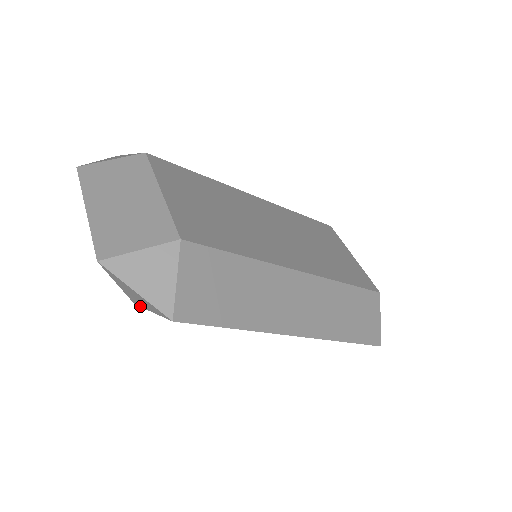
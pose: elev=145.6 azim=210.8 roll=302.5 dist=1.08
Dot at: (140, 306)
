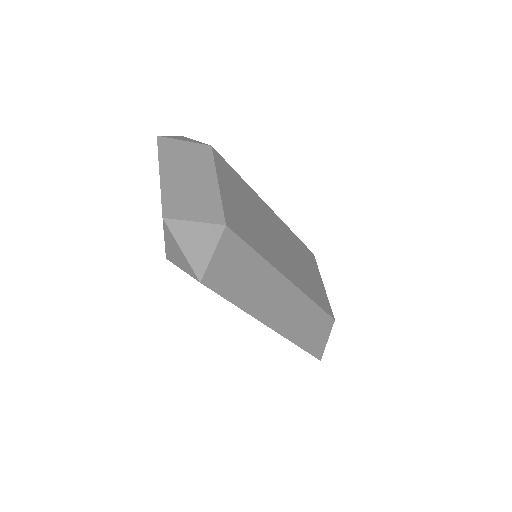
Dot at: (172, 262)
